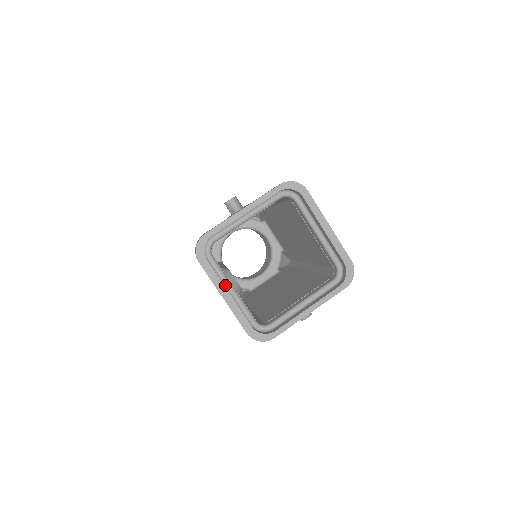
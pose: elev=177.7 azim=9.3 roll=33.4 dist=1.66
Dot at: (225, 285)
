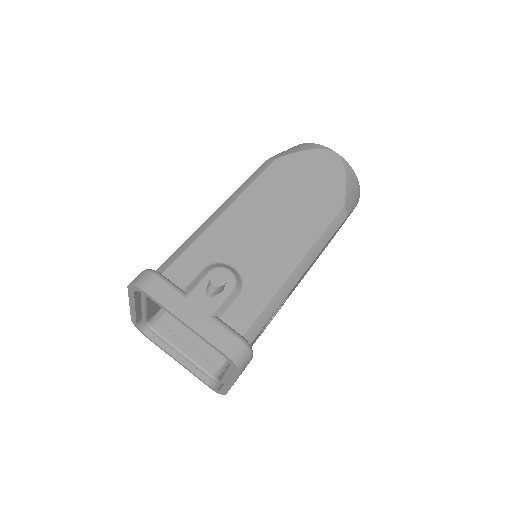
Dot at: (141, 301)
